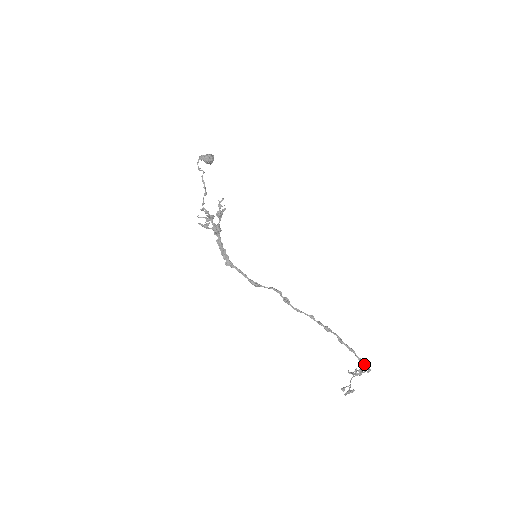
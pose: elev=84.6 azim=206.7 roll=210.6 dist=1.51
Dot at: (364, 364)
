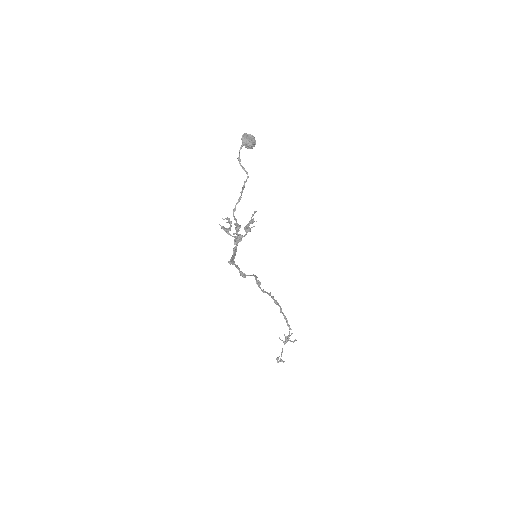
Dot at: occluded
